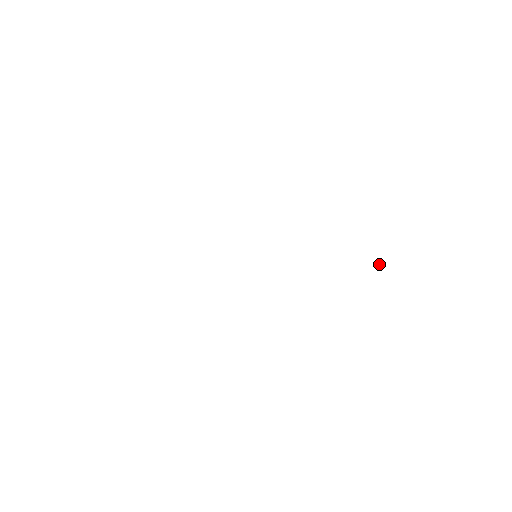
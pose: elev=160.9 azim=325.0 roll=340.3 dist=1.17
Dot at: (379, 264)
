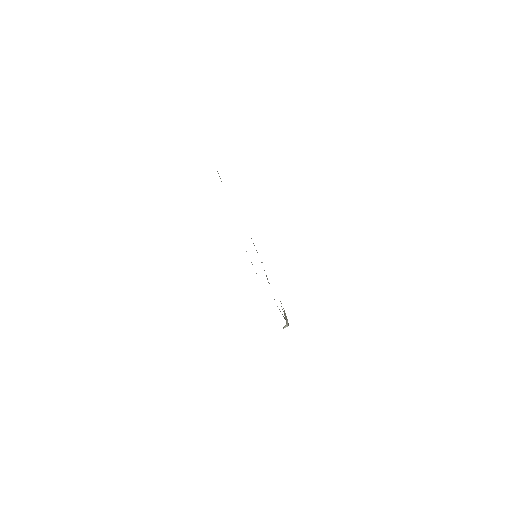
Dot at: (286, 324)
